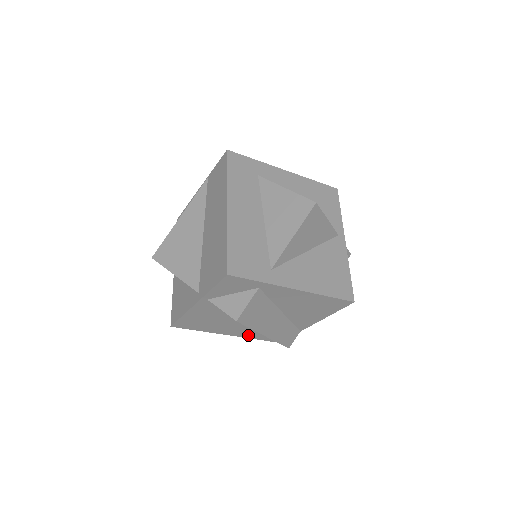
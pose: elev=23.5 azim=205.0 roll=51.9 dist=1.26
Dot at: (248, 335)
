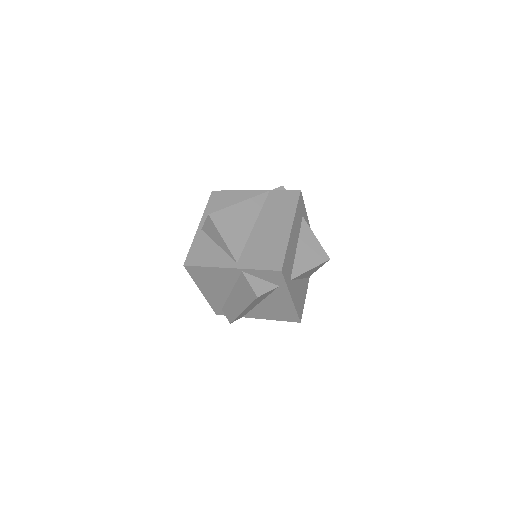
Dot at: (211, 300)
